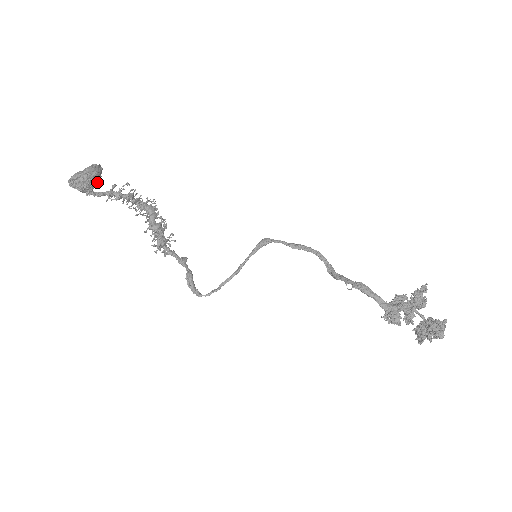
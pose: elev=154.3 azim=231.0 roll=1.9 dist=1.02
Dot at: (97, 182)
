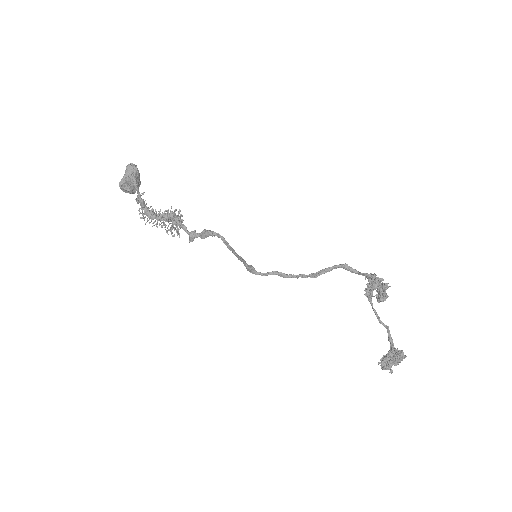
Dot at: (138, 185)
